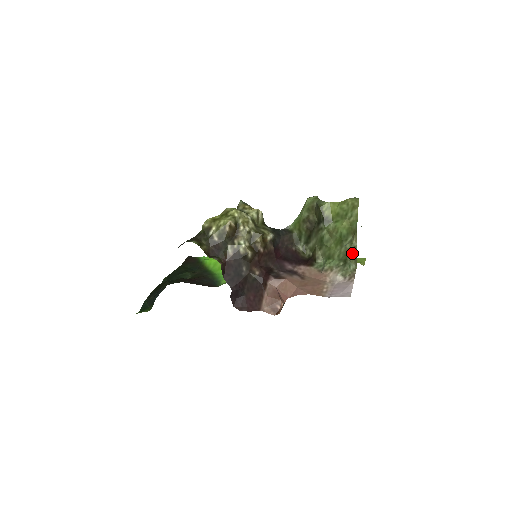
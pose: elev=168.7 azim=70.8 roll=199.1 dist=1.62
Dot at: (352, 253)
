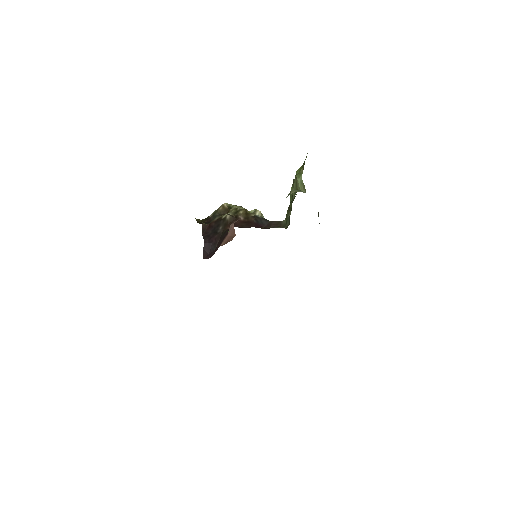
Dot at: (298, 178)
